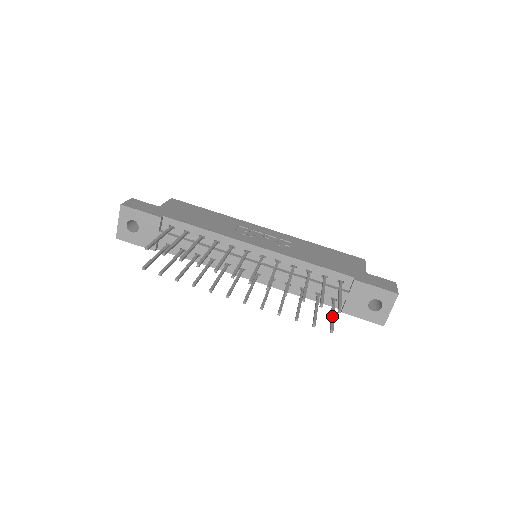
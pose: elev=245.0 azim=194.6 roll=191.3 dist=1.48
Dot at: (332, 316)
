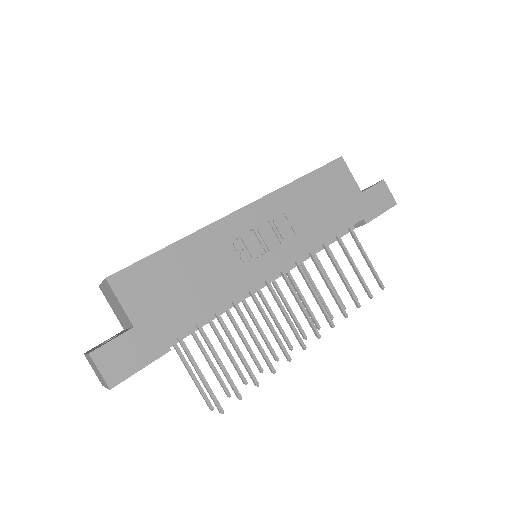
Dot at: occluded
